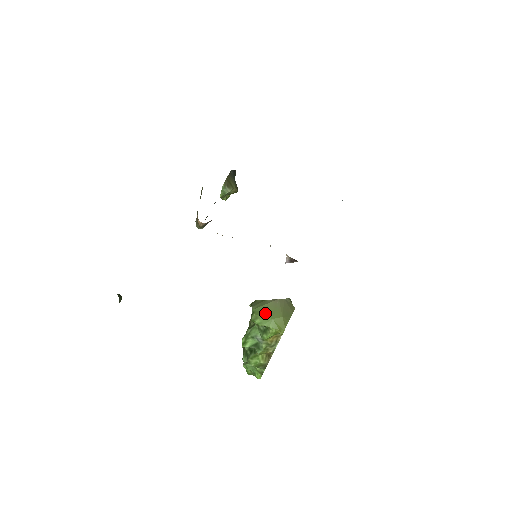
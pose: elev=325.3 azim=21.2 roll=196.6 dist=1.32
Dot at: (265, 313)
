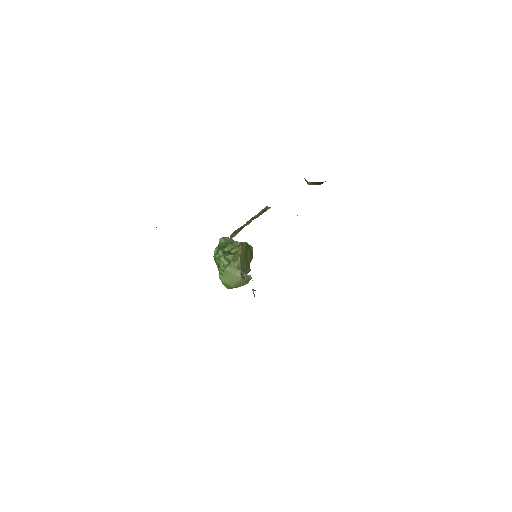
Dot at: (228, 277)
